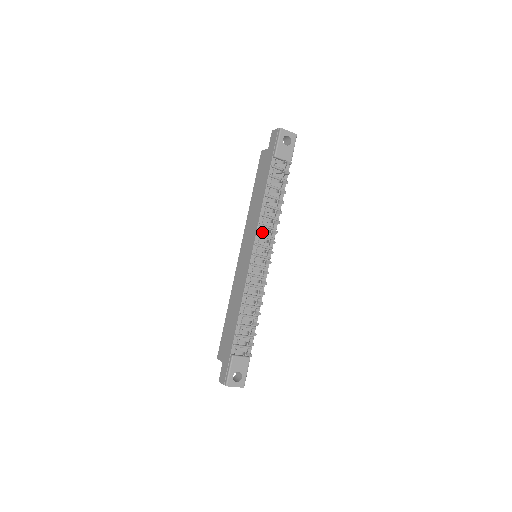
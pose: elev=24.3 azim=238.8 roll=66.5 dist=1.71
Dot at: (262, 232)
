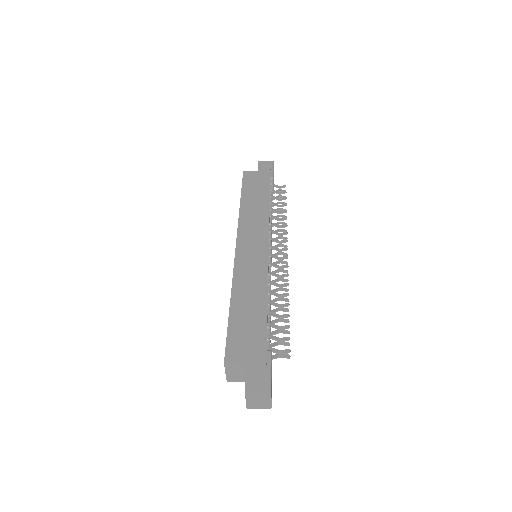
Dot at: occluded
